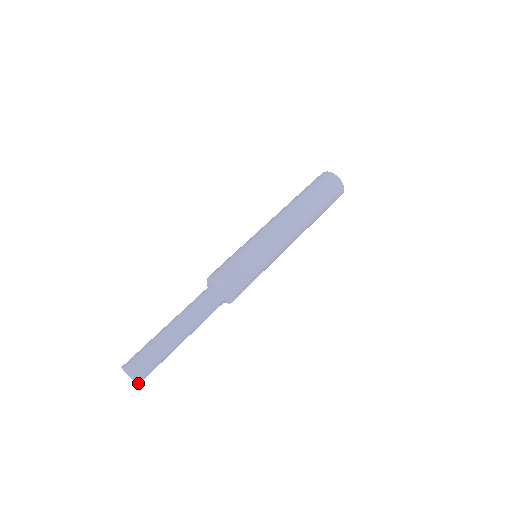
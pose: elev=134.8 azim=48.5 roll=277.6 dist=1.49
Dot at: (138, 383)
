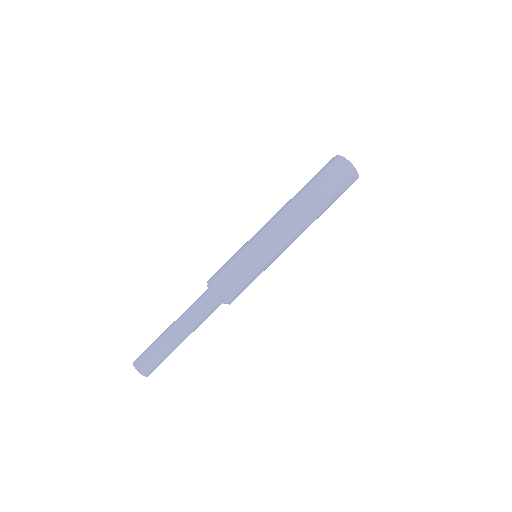
Dot at: (148, 375)
